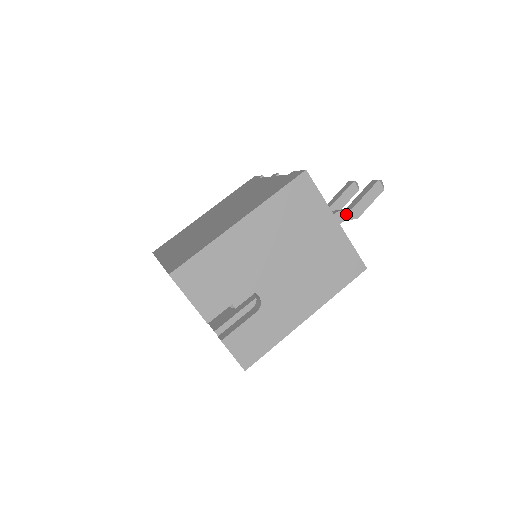
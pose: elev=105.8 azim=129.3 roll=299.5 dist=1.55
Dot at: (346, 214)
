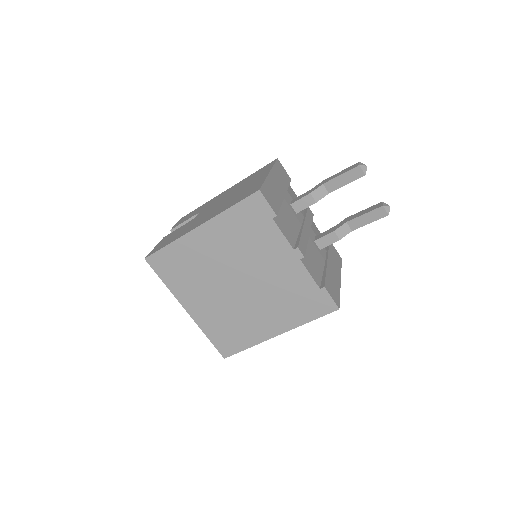
Dot at: (345, 234)
